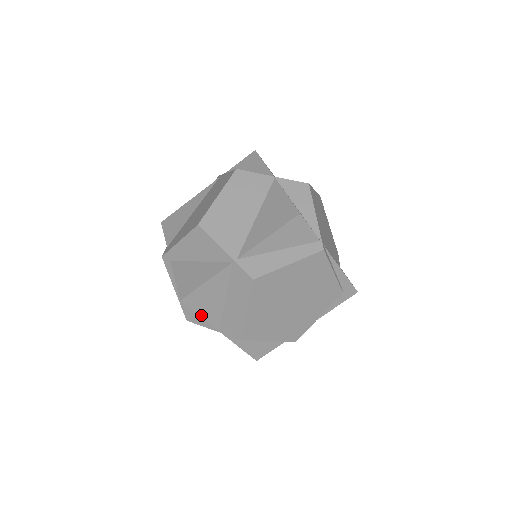
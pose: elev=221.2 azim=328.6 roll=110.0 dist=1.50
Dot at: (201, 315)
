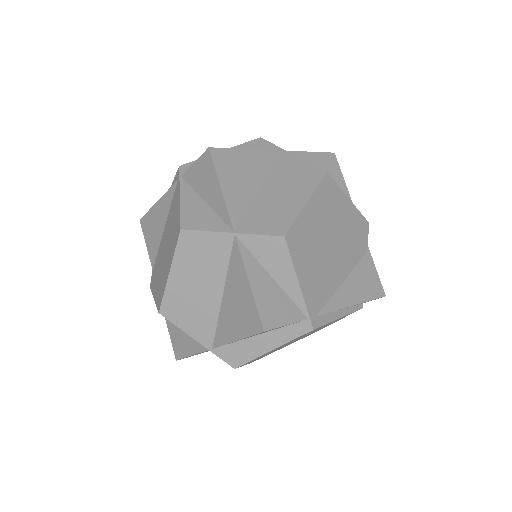
Dot at: occluded
